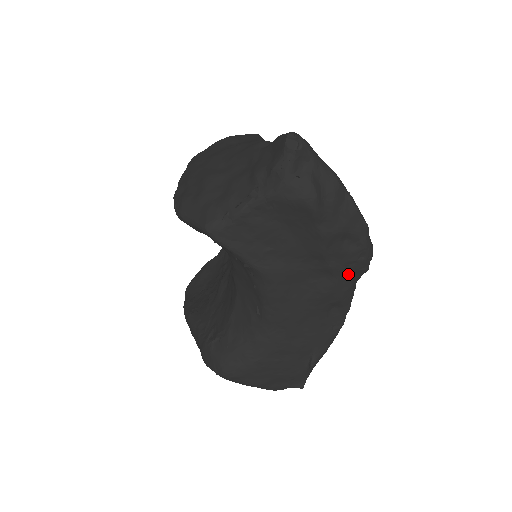
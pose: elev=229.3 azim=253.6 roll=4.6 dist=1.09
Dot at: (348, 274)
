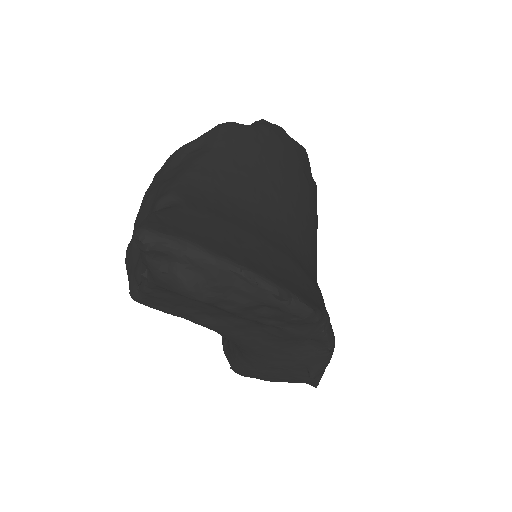
Dot at: (296, 324)
